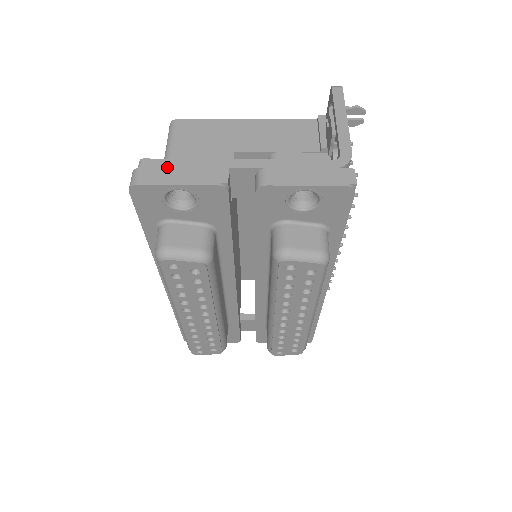
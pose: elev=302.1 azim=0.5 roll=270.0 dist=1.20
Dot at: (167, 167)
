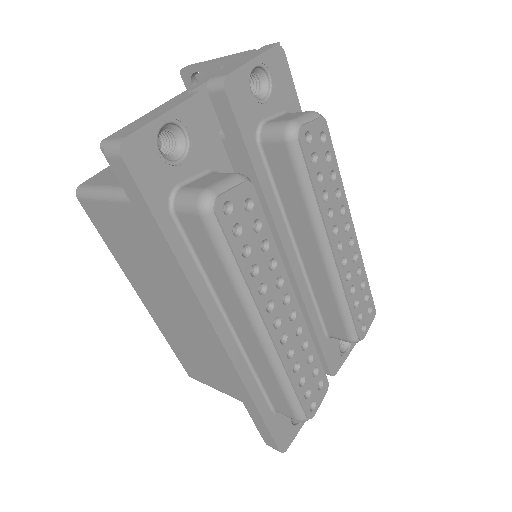
Dot at: (134, 124)
